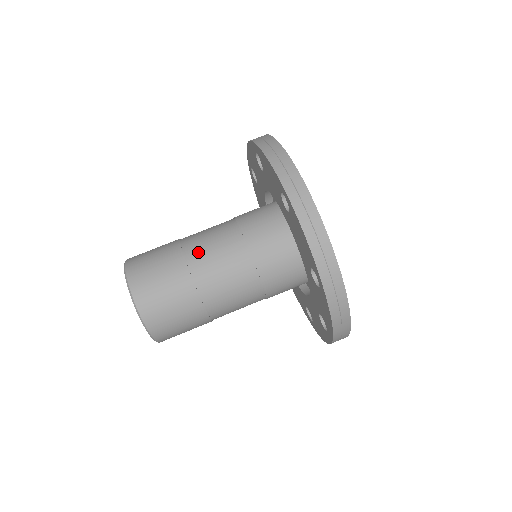
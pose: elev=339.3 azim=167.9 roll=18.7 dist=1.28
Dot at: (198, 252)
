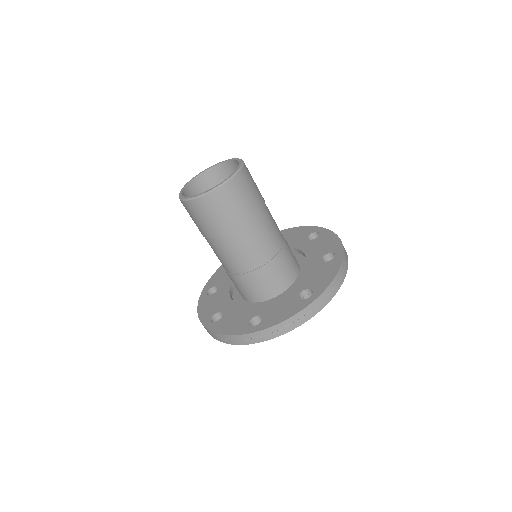
Dot at: occluded
